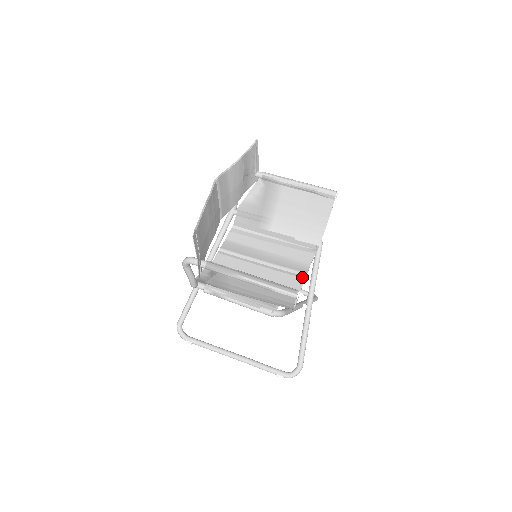
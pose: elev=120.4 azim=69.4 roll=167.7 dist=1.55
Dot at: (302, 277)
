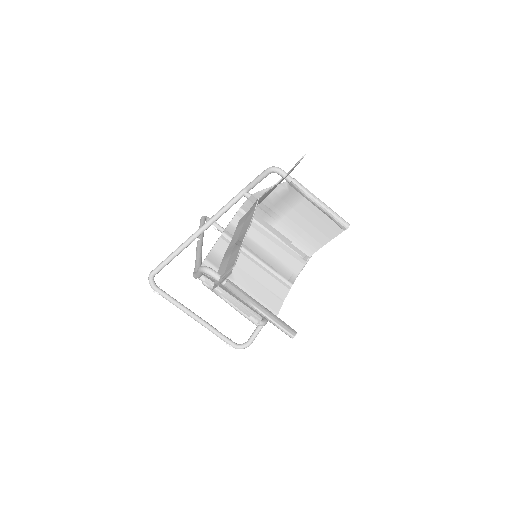
Dot at: (288, 287)
